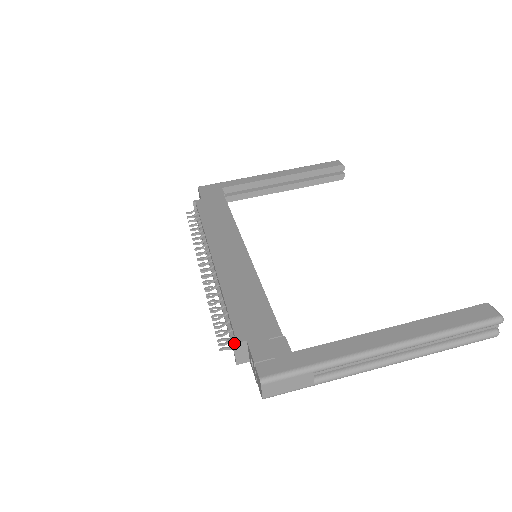
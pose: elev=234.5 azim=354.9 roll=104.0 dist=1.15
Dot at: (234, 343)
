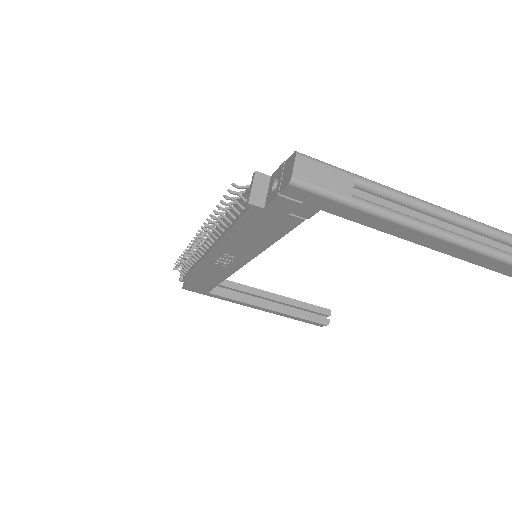
Dot at: (257, 171)
